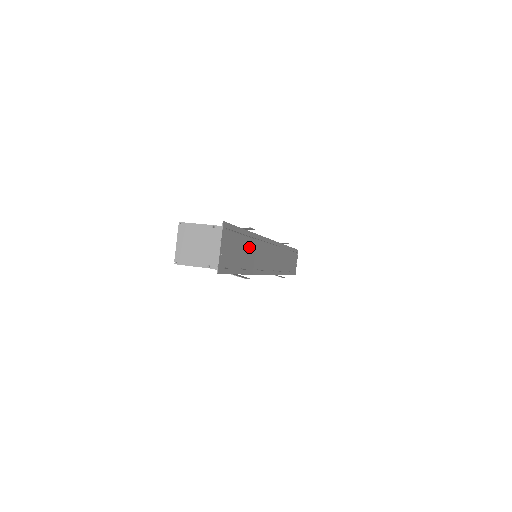
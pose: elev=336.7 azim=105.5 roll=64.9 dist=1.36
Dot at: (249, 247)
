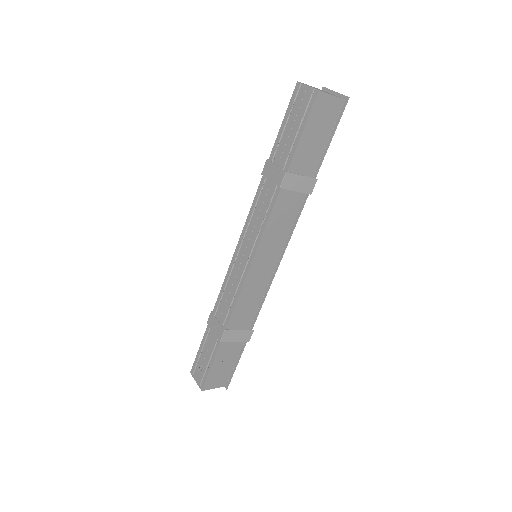
Dot at: occluded
